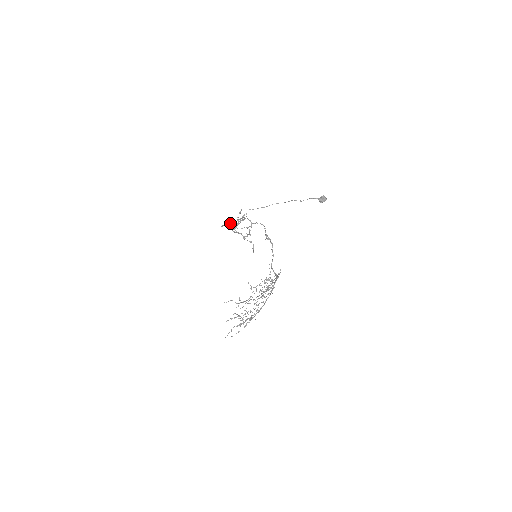
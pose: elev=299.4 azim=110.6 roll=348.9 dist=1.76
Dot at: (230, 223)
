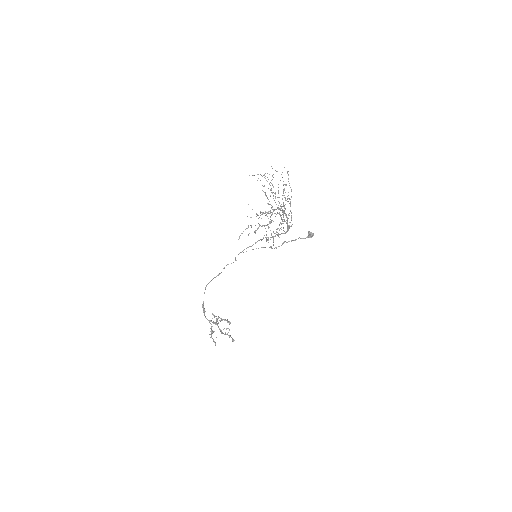
Dot at: (219, 274)
